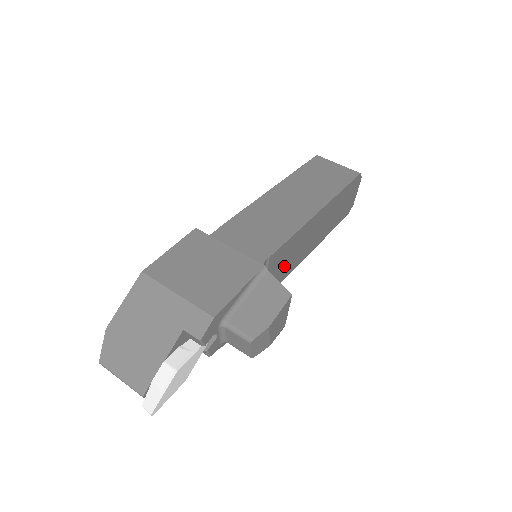
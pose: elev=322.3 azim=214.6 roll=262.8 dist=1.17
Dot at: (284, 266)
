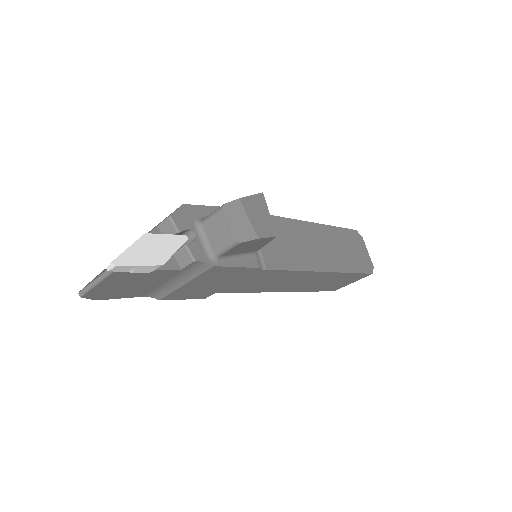
Dot at: (283, 249)
